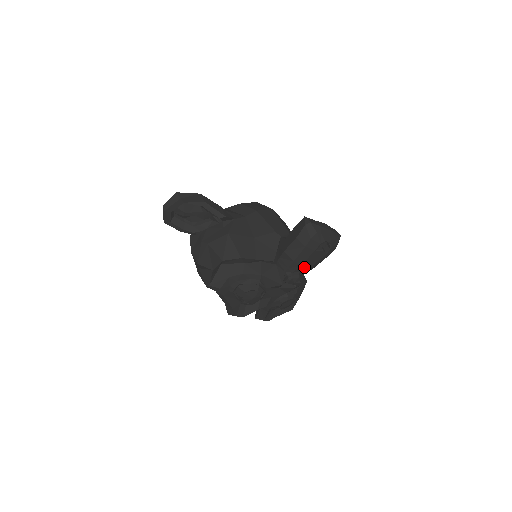
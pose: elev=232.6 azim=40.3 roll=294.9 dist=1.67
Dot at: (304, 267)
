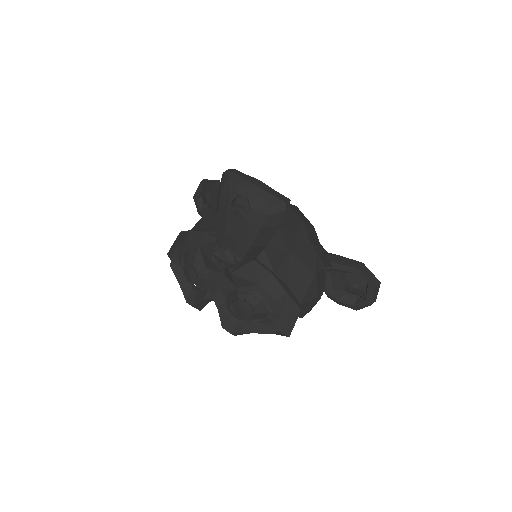
Dot at: (230, 237)
